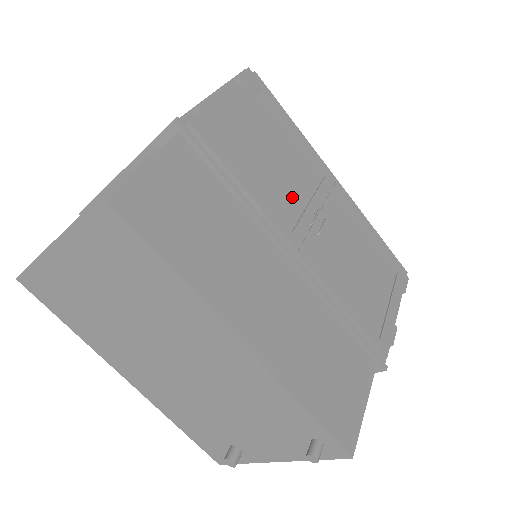
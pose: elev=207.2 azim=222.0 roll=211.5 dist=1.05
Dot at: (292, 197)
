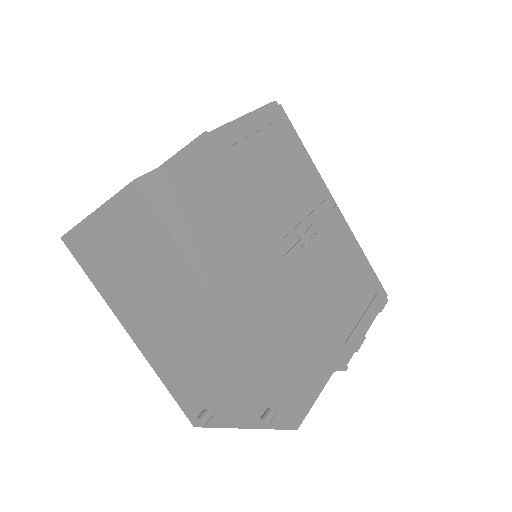
Dot at: (291, 210)
